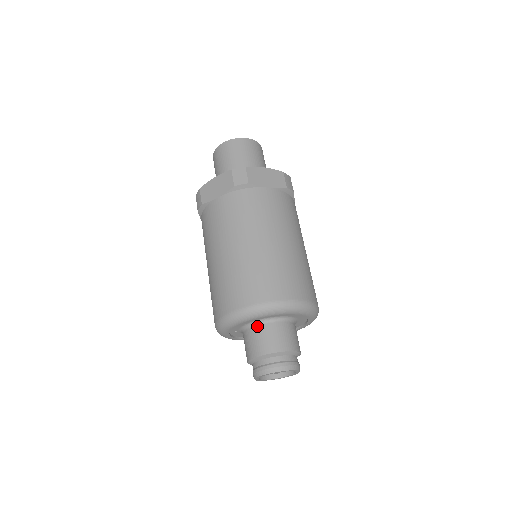
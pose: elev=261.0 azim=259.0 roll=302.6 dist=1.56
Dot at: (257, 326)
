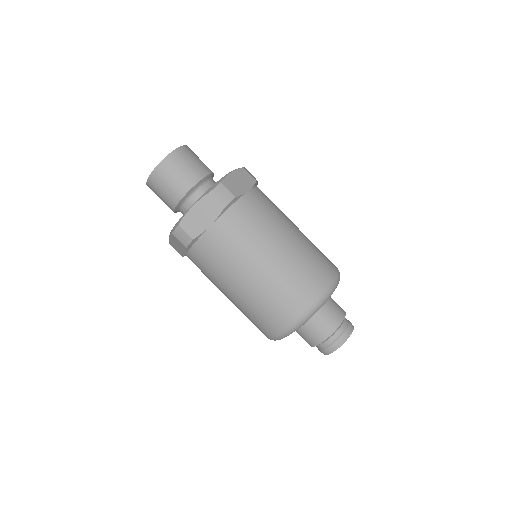
Dot at: occluded
